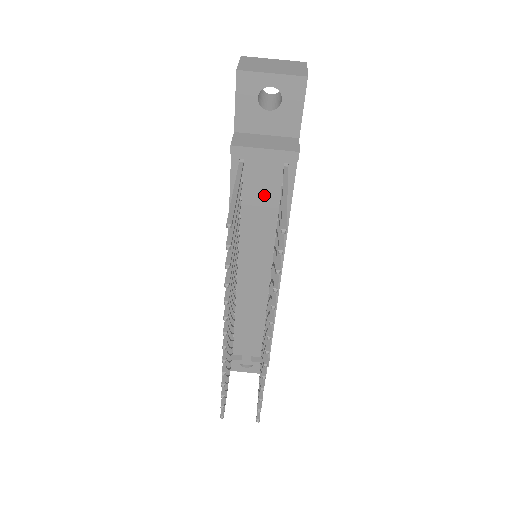
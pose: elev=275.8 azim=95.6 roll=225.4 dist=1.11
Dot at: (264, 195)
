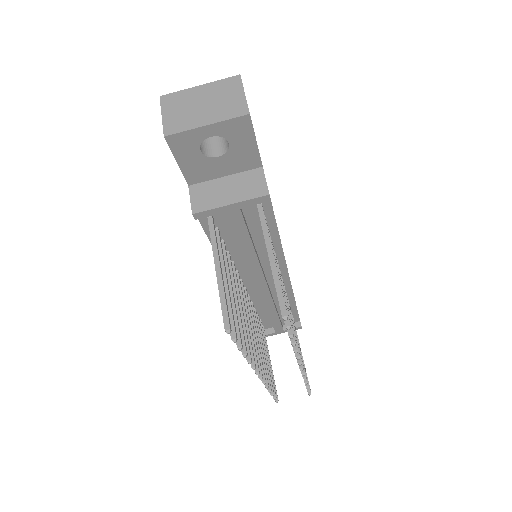
Dot at: (246, 235)
